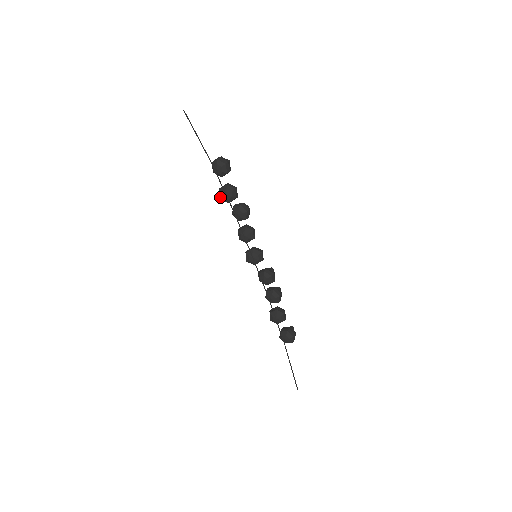
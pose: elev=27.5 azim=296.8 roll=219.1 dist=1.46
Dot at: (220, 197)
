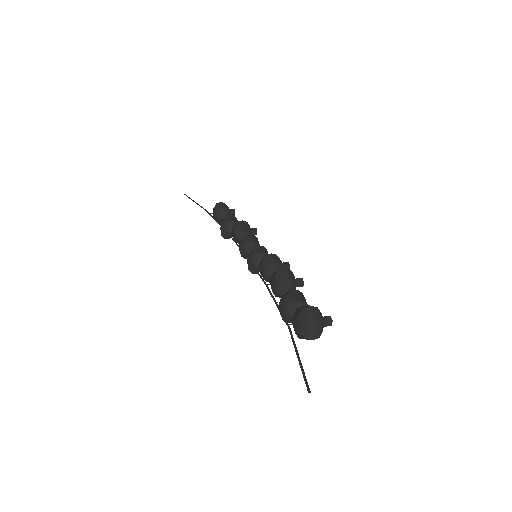
Dot at: (221, 234)
